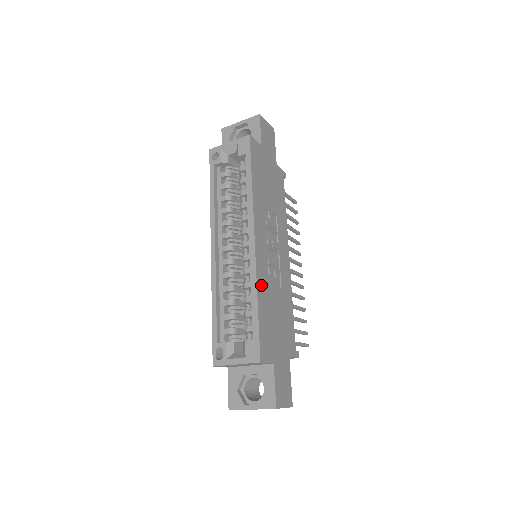
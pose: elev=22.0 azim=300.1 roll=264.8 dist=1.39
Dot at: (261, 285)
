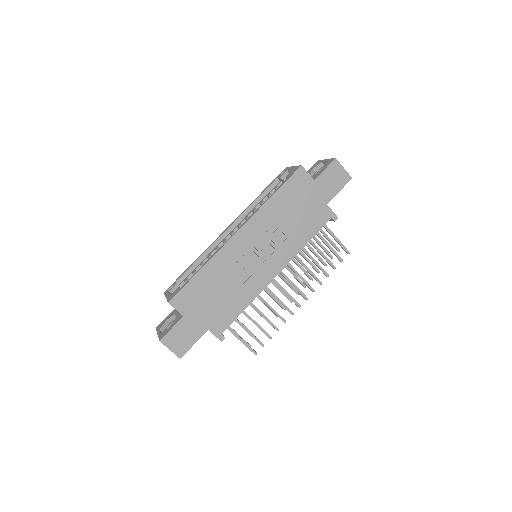
Dot at: (216, 263)
